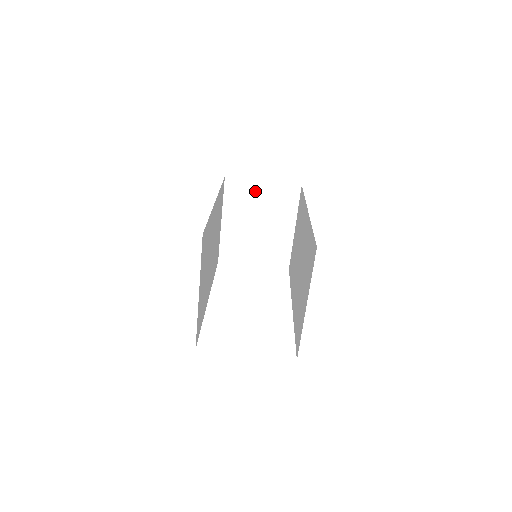
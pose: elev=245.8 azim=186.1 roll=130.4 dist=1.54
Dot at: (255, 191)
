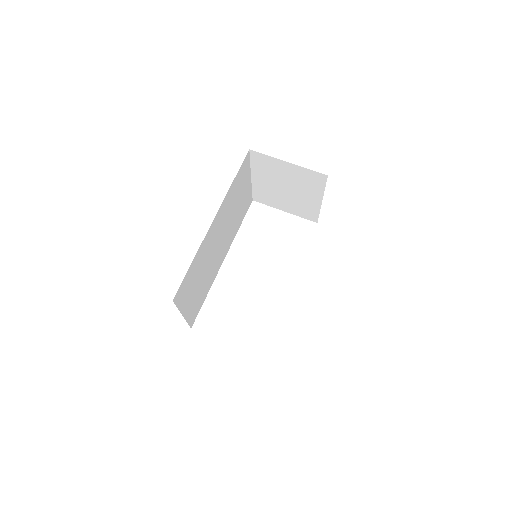
Dot at: (280, 167)
